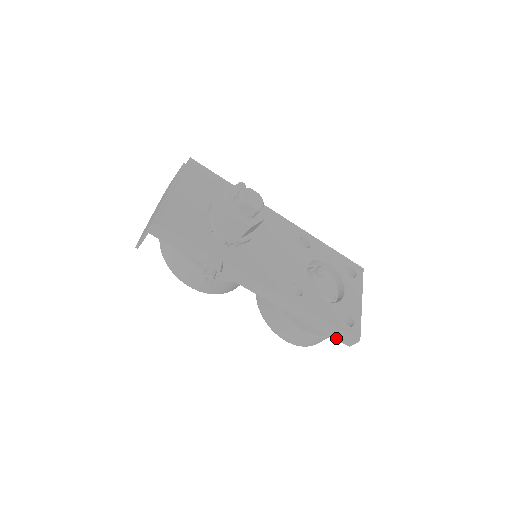
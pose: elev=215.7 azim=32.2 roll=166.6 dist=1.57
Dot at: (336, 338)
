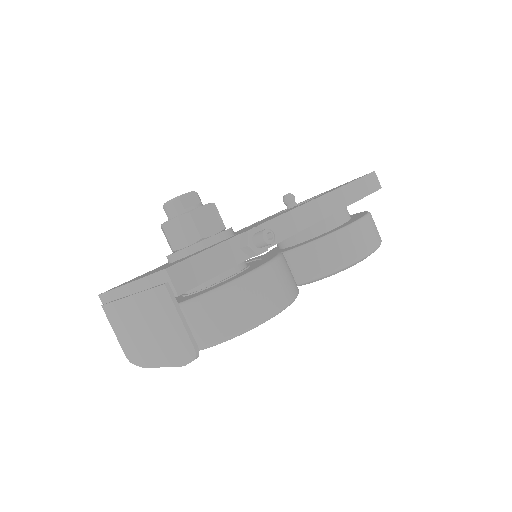
Dot at: (370, 192)
